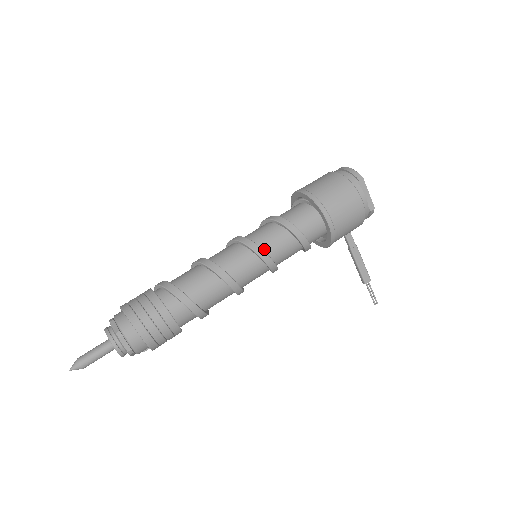
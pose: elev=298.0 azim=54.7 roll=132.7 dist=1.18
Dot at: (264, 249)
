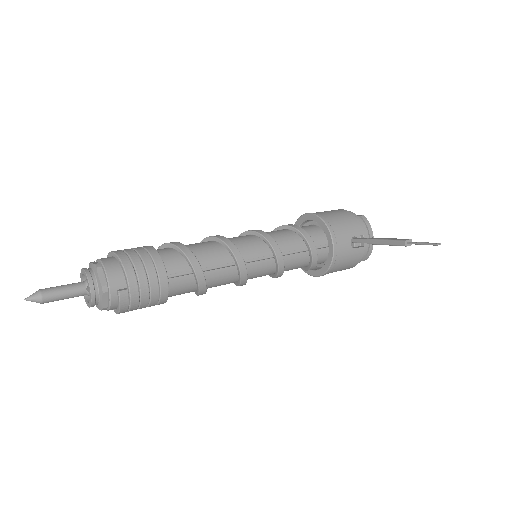
Dot at: occluded
